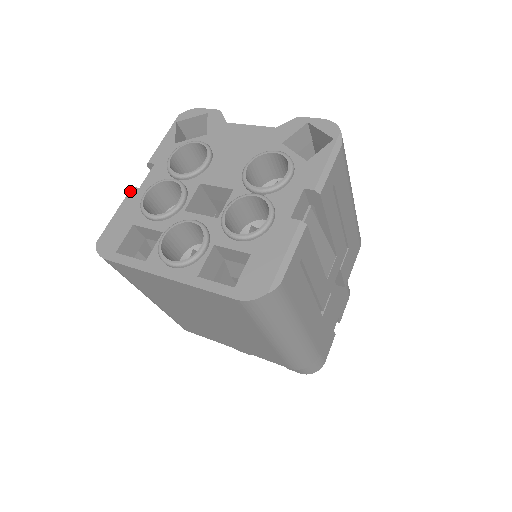
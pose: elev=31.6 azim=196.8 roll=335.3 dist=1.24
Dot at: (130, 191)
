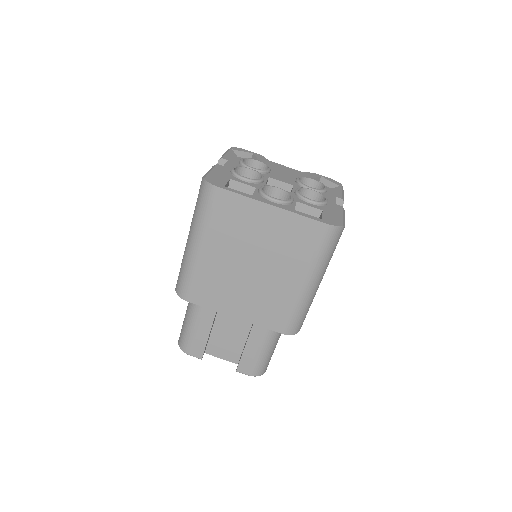
Dot at: (217, 165)
